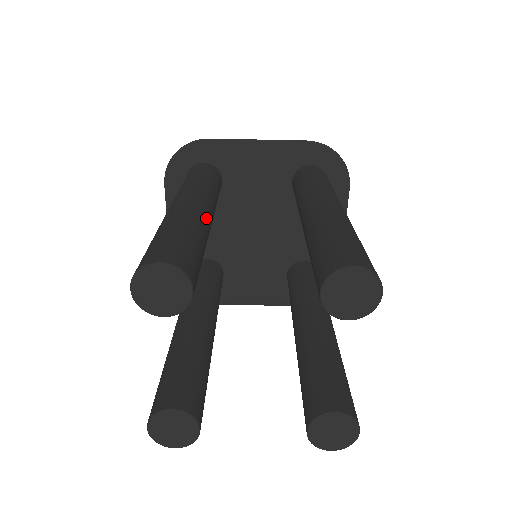
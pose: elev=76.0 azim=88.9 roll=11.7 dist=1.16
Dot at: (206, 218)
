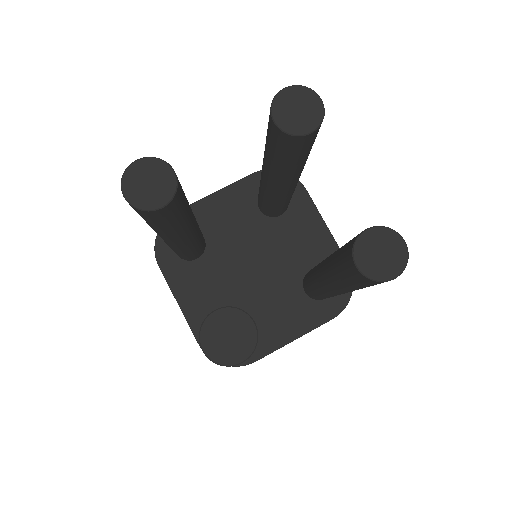
Dot at: occluded
